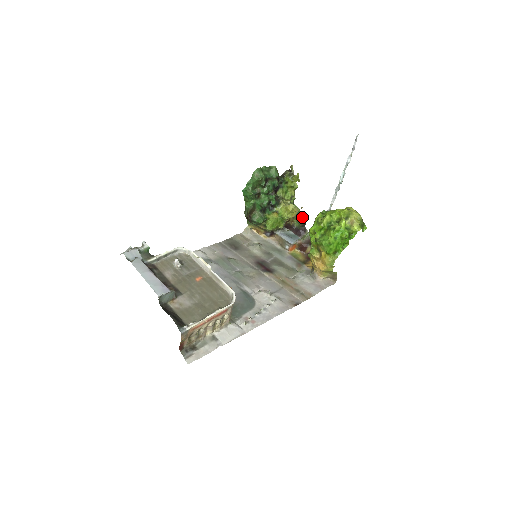
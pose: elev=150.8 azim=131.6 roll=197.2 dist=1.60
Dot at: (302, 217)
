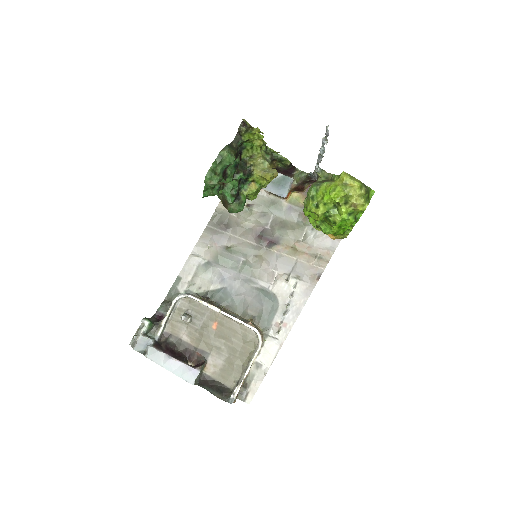
Dot at: (284, 160)
